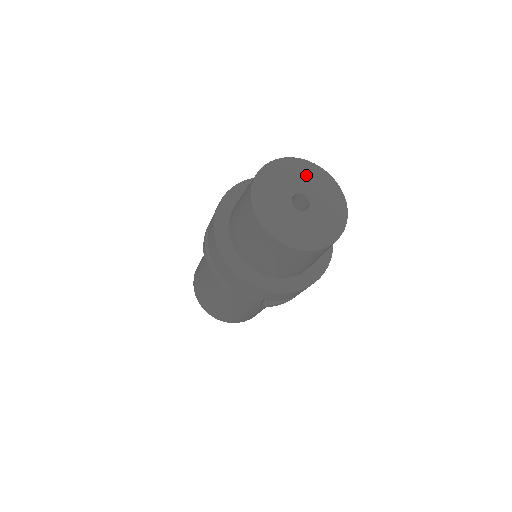
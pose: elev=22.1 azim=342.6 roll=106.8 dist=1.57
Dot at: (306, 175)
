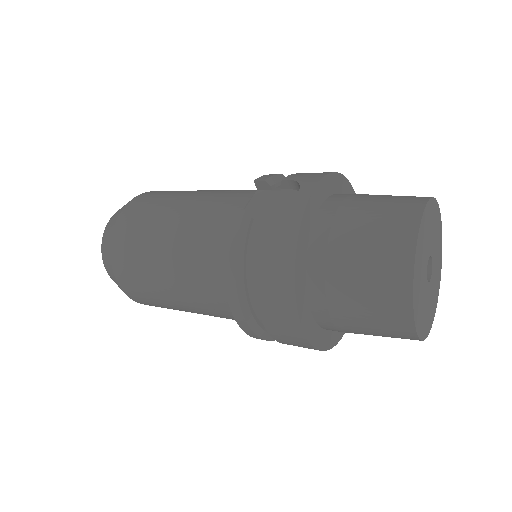
Dot at: (425, 238)
